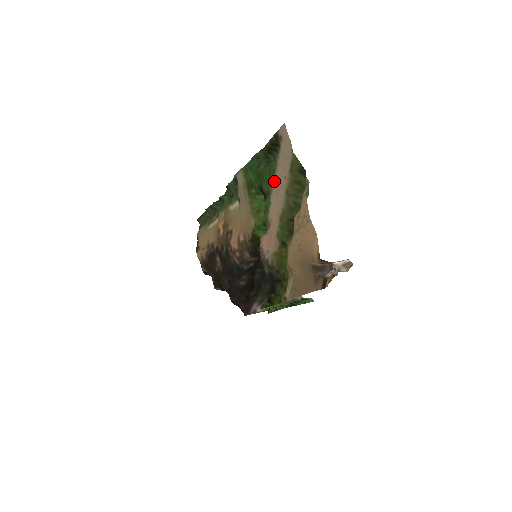
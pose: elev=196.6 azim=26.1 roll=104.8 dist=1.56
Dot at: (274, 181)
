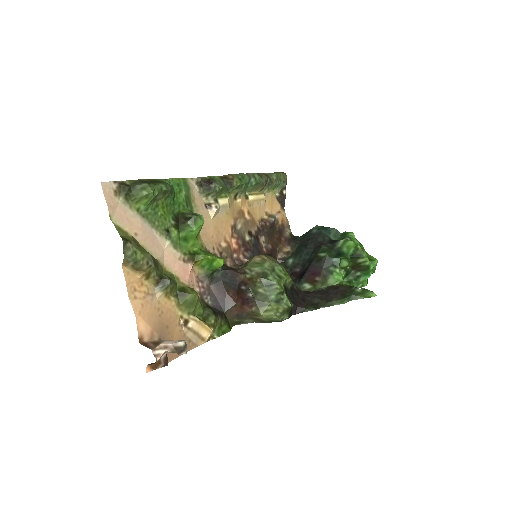
Dot at: (150, 227)
